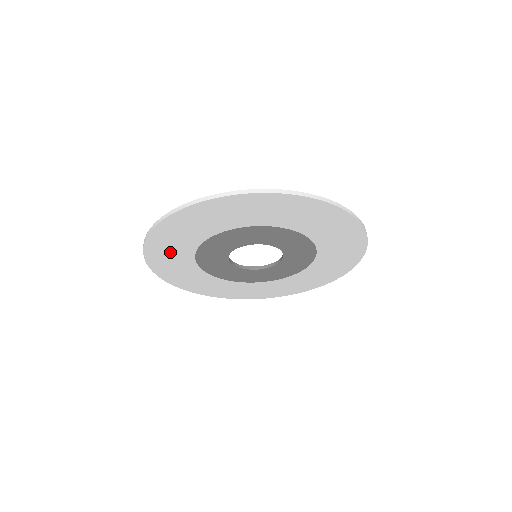
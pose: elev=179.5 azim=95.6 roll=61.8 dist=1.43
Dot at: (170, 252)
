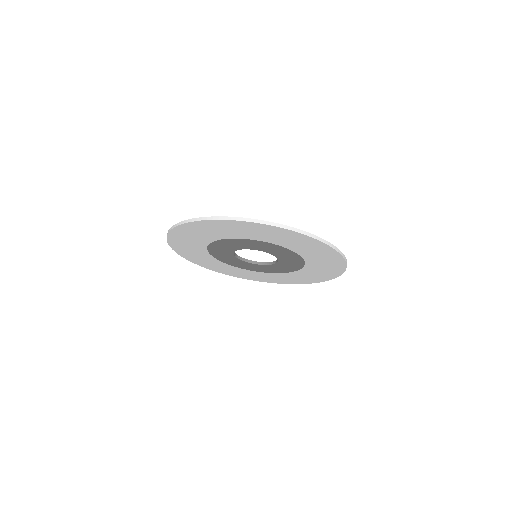
Dot at: (192, 252)
